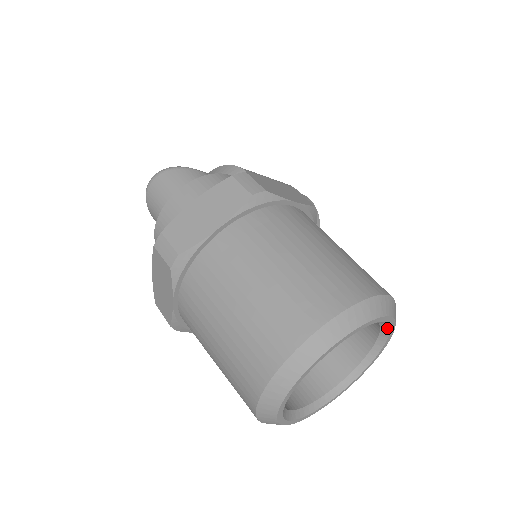
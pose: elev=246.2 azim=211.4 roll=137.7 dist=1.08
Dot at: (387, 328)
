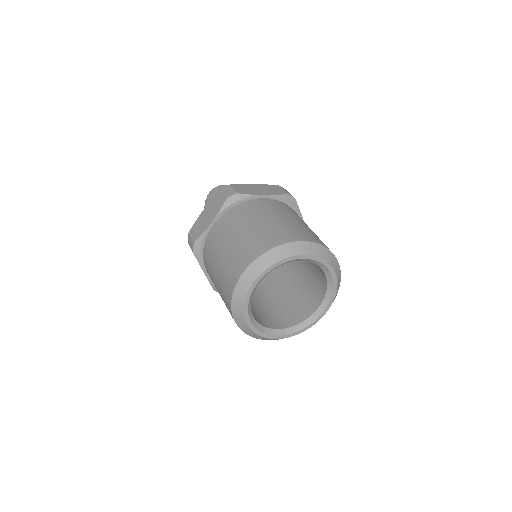
Dot at: (329, 297)
